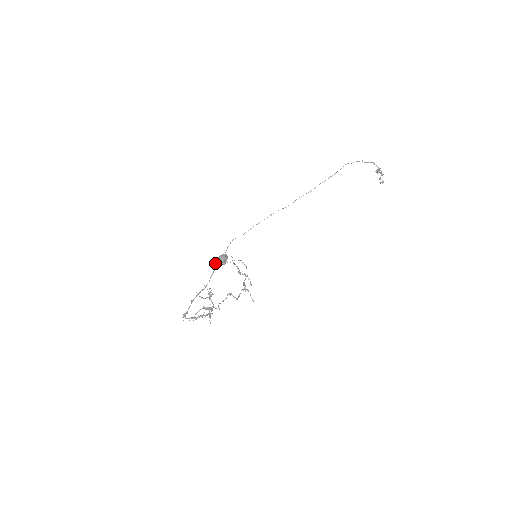
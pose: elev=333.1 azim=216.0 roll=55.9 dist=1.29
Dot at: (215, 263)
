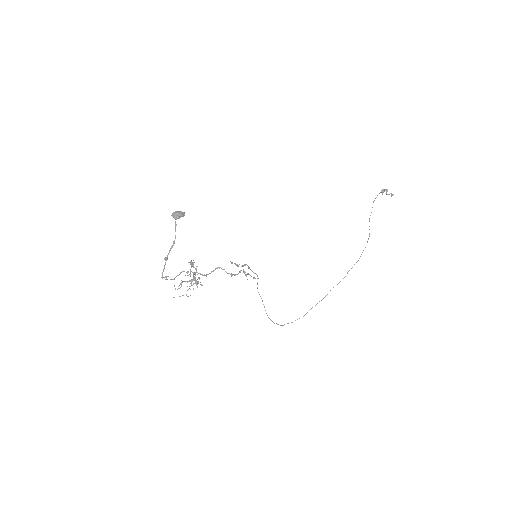
Dot at: occluded
